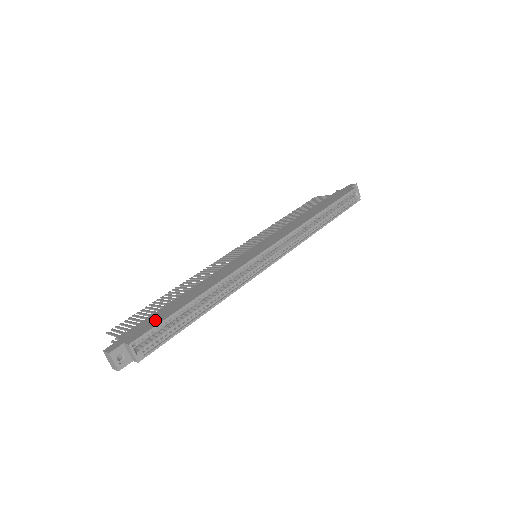
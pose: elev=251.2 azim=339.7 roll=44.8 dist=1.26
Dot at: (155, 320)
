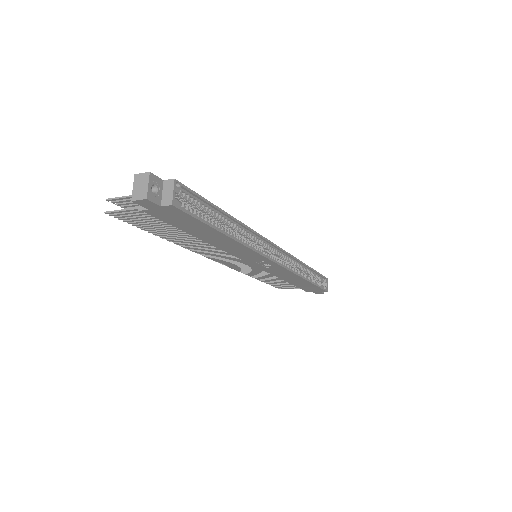
Dot at: occluded
